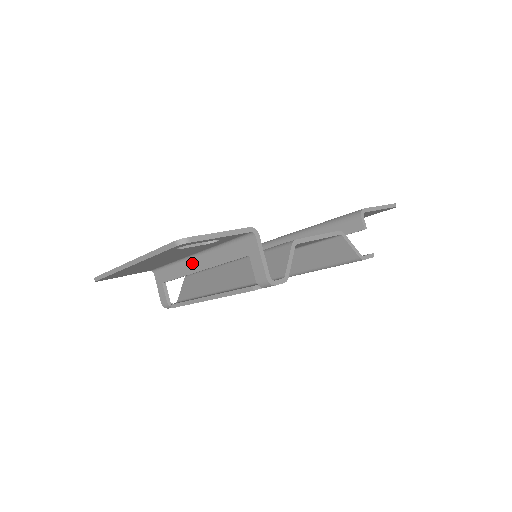
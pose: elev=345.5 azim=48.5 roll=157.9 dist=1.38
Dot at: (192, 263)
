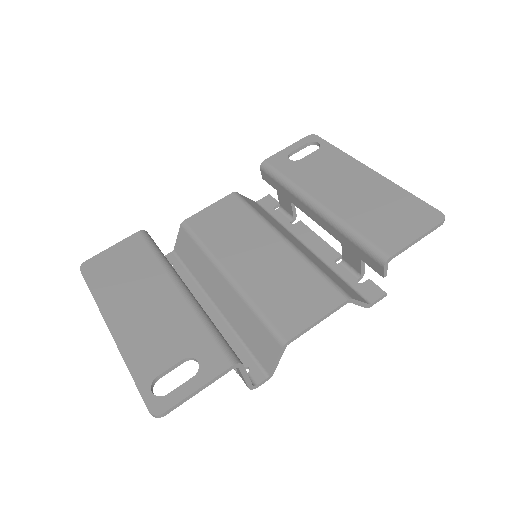
Dot at: occluded
